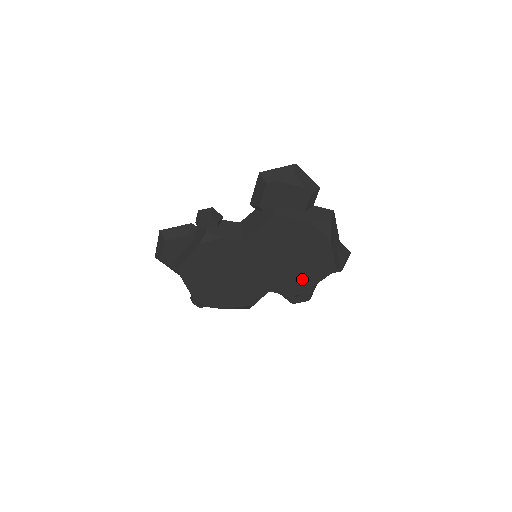
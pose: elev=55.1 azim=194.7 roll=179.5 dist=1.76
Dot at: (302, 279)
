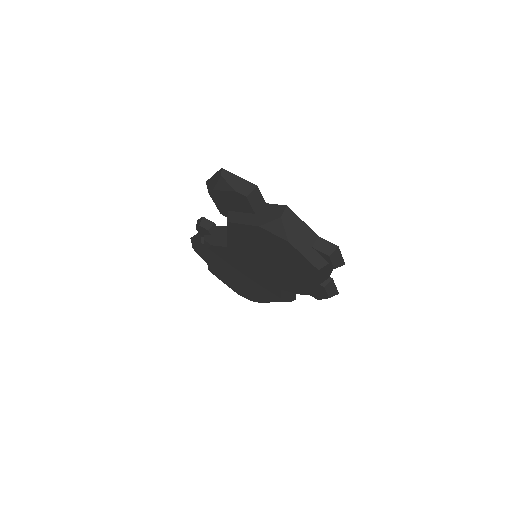
Dot at: (297, 279)
